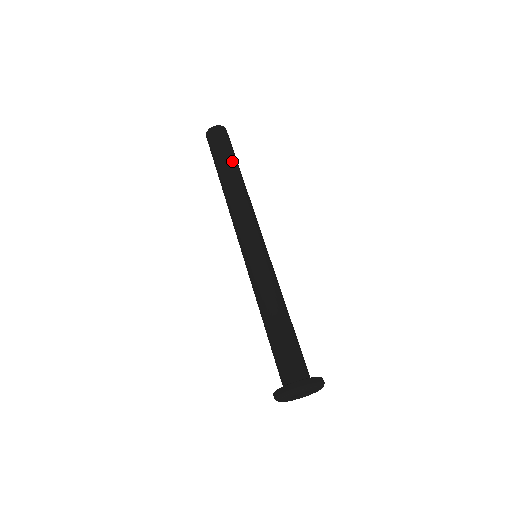
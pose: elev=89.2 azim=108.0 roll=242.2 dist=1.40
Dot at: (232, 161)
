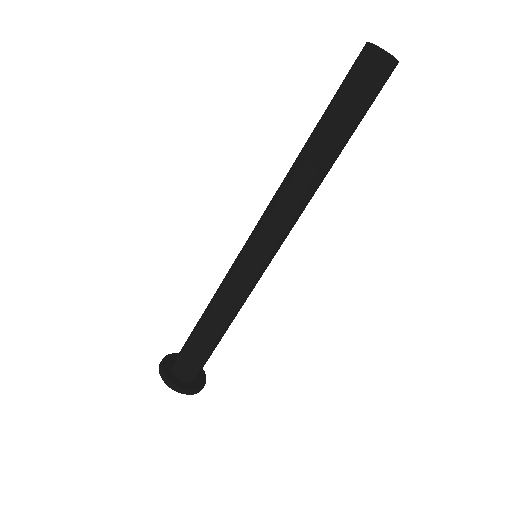
Dot at: (348, 135)
